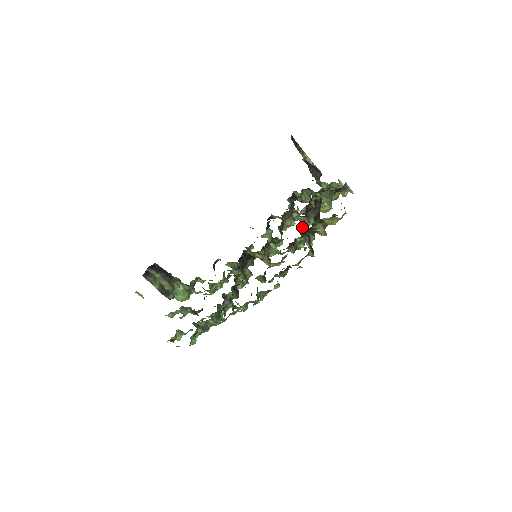
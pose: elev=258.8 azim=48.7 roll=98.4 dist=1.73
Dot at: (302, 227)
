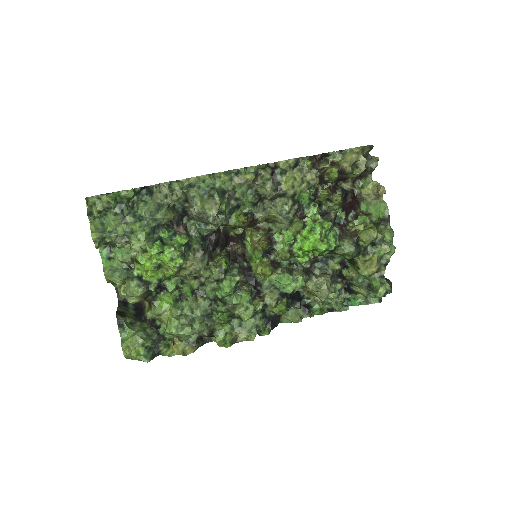
Dot at: occluded
